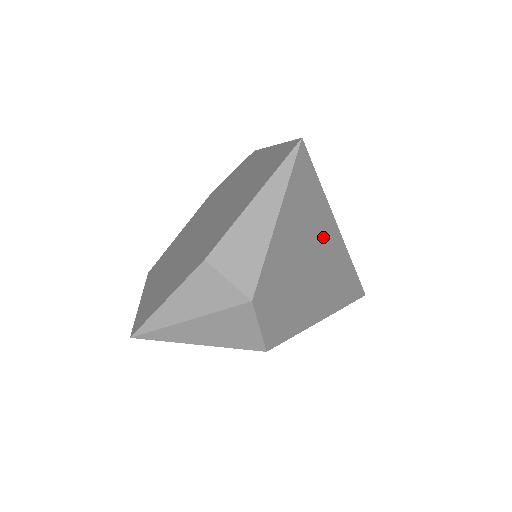
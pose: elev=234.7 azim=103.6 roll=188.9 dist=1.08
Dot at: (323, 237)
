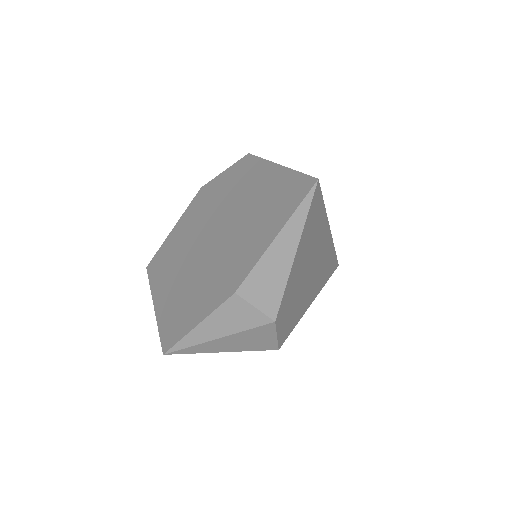
Dot at: (320, 243)
